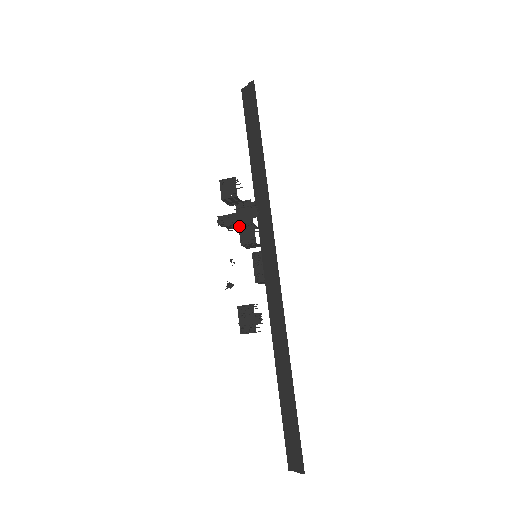
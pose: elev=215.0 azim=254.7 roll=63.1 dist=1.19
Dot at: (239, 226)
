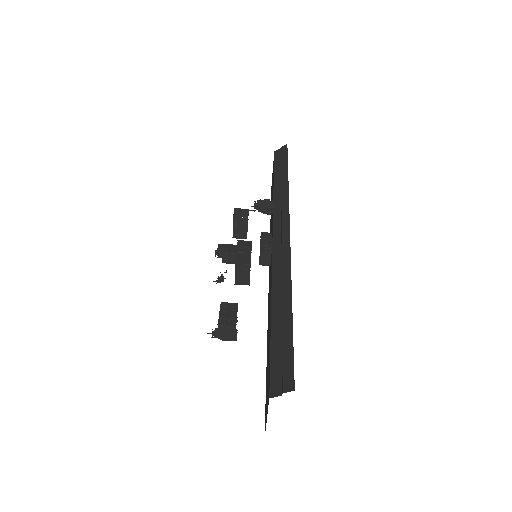
Dot at: (237, 253)
